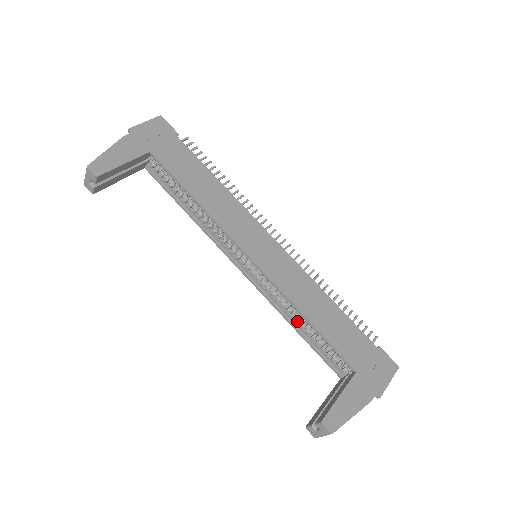
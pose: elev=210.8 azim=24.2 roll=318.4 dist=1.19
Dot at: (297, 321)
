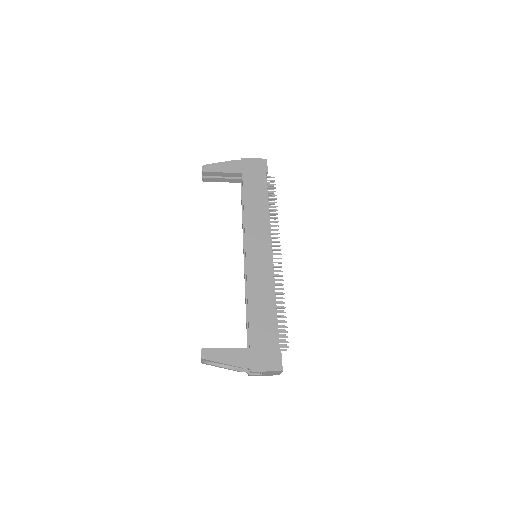
Dot at: occluded
